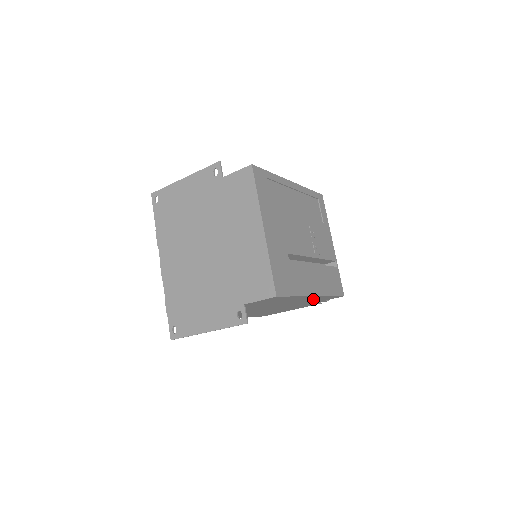
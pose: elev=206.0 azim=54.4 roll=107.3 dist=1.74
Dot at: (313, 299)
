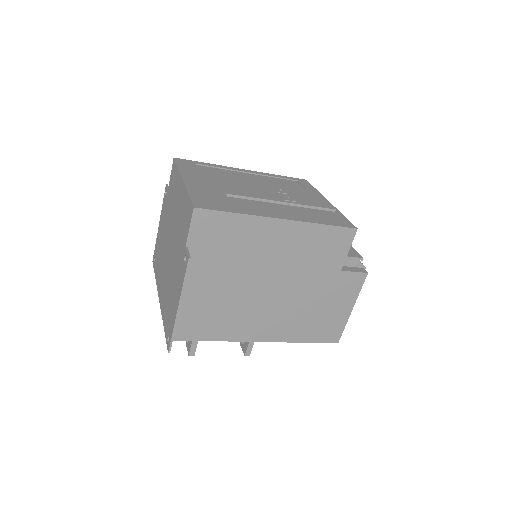
Dot at: (306, 240)
